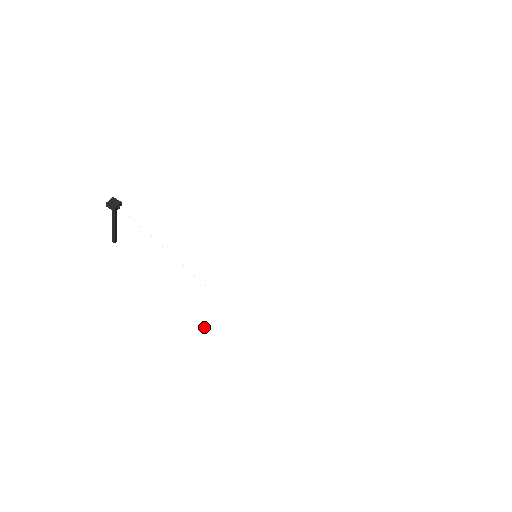
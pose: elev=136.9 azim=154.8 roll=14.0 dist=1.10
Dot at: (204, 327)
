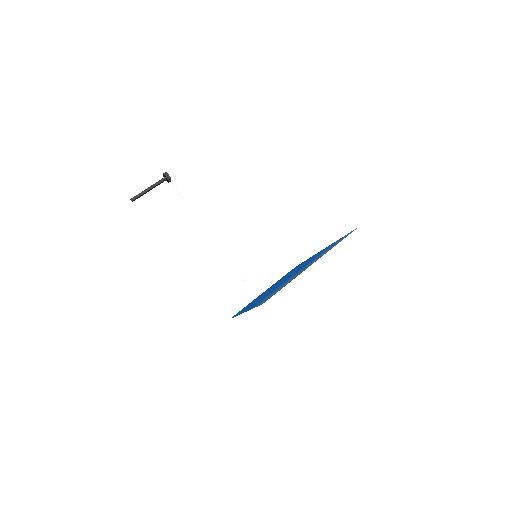
Dot at: occluded
